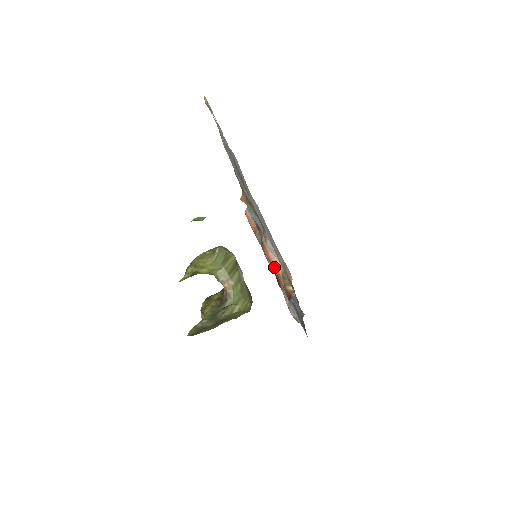
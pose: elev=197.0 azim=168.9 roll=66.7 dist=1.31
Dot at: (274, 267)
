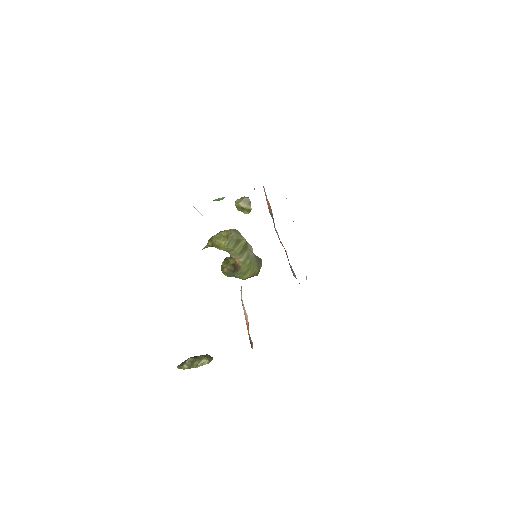
Dot at: (245, 317)
